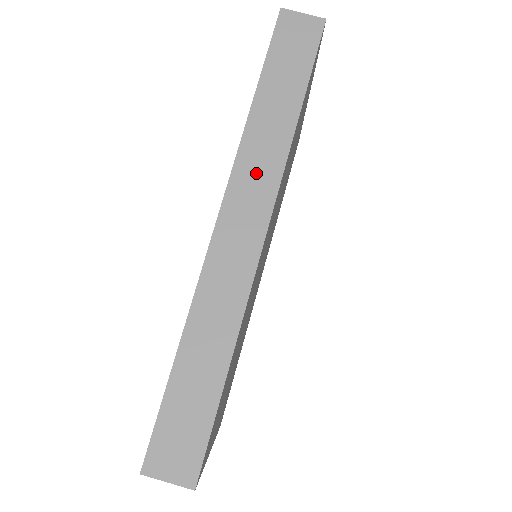
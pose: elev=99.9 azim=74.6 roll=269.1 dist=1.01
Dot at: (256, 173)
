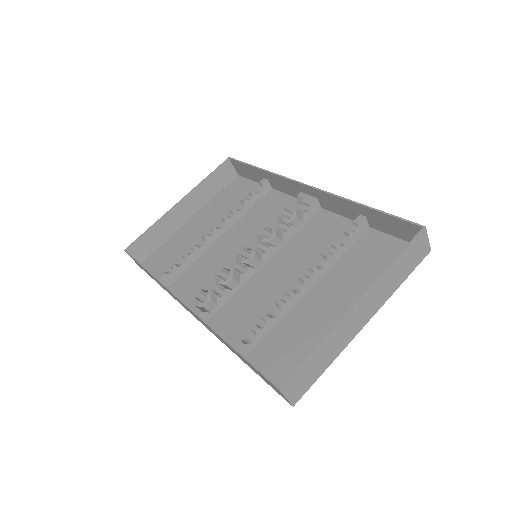
Dot at: (207, 327)
